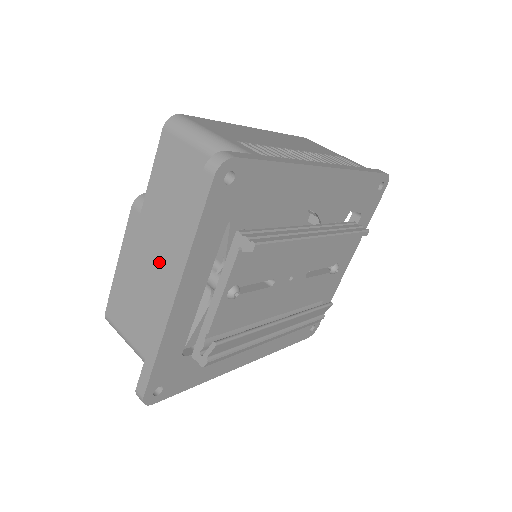
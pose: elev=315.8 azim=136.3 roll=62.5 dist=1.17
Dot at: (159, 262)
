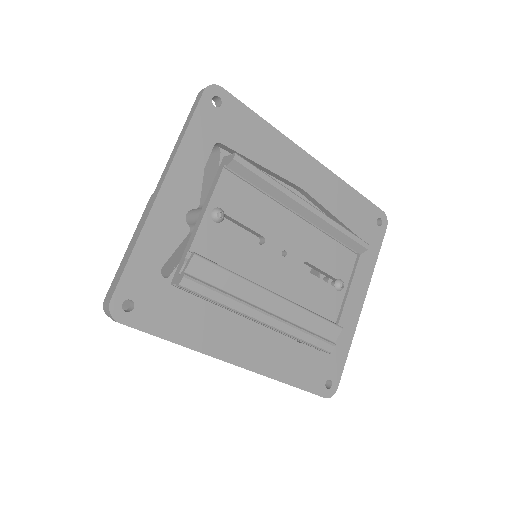
Dot at: occluded
